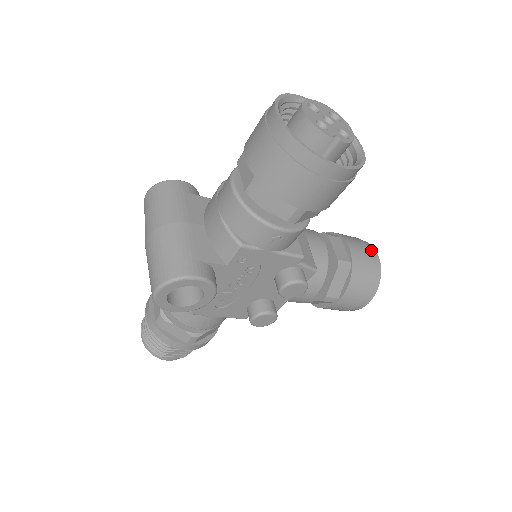
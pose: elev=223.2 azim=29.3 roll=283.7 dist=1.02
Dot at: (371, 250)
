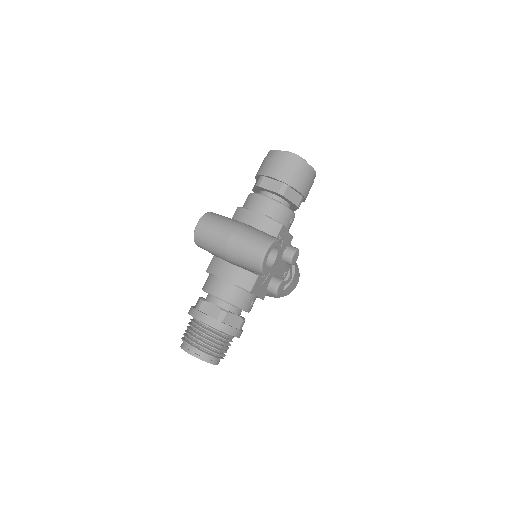
Dot at: occluded
